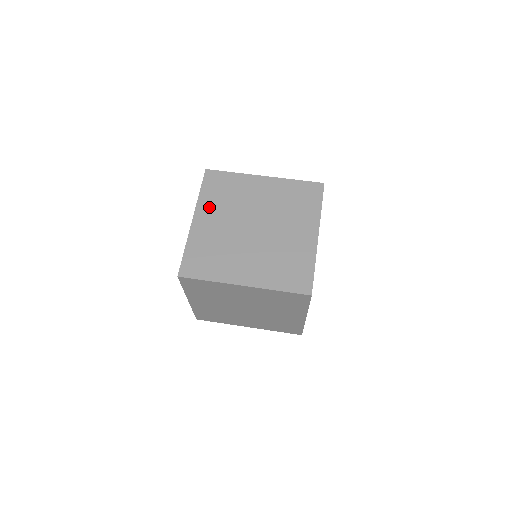
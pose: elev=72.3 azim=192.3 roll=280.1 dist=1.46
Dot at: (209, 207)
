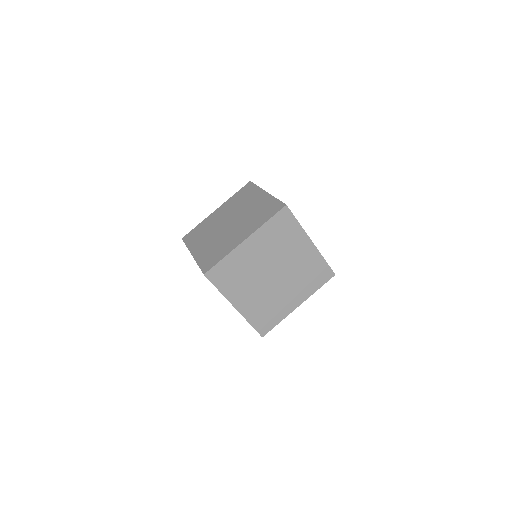
Dot at: (263, 238)
